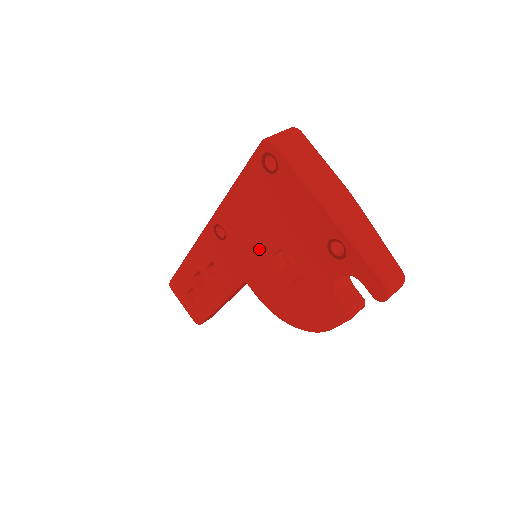
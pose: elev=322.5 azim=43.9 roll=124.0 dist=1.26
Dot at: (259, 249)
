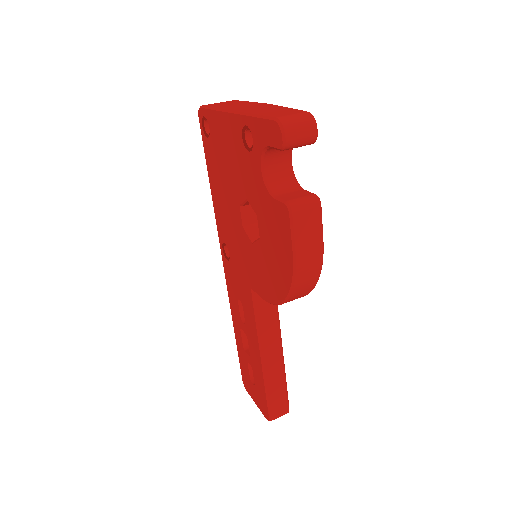
Dot at: (238, 229)
